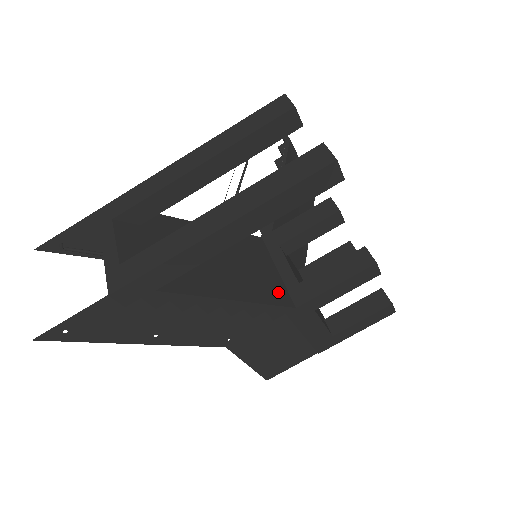
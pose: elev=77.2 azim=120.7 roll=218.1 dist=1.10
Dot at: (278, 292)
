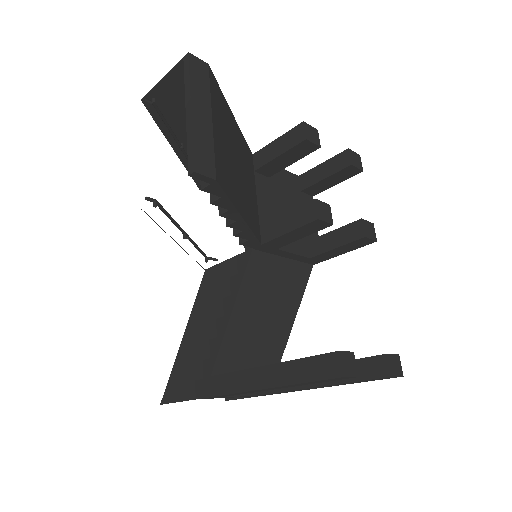
Dot at: (300, 274)
